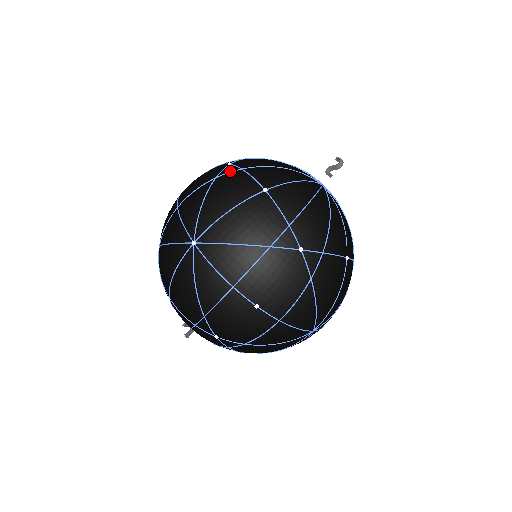
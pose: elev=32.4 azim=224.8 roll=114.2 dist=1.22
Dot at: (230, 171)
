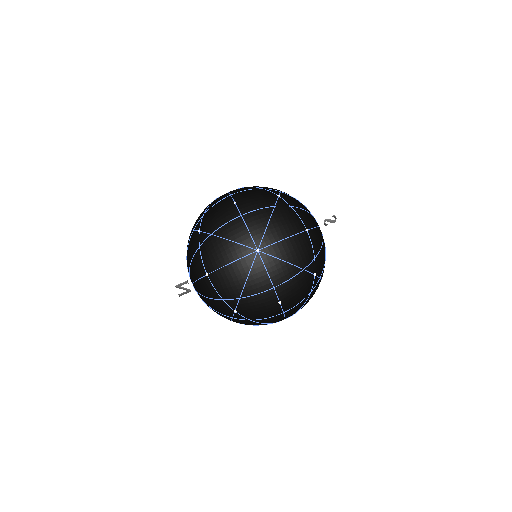
Dot at: (284, 205)
